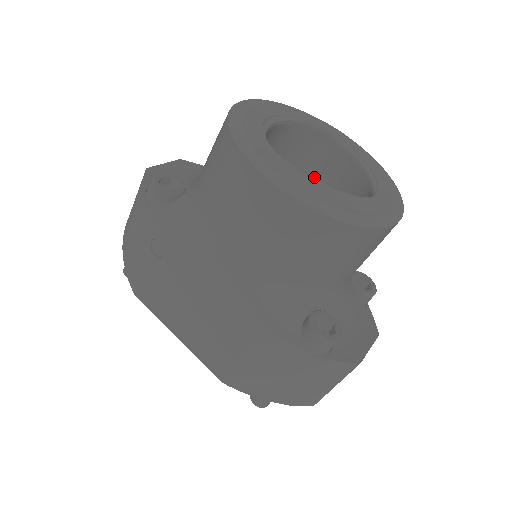
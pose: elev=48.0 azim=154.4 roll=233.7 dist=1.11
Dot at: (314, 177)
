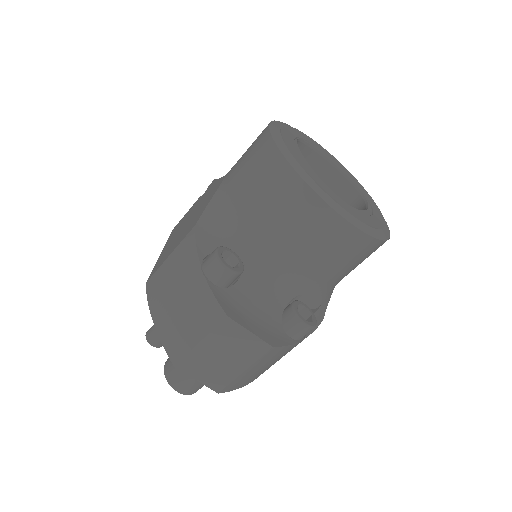
Dot at: occluded
